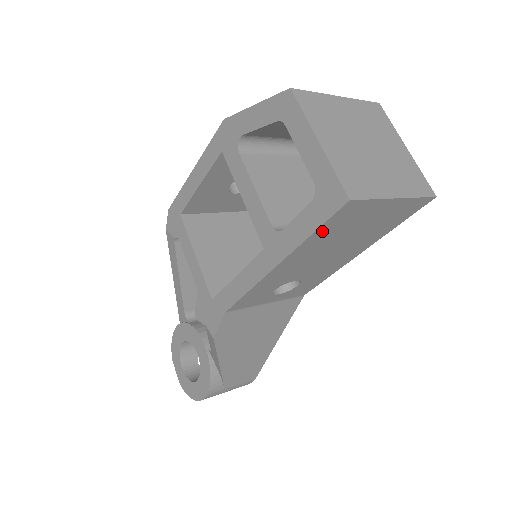
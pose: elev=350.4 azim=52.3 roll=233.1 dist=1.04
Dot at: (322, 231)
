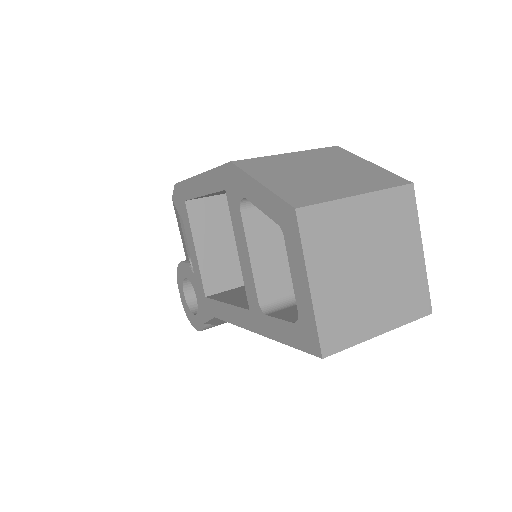
Dot at: occluded
